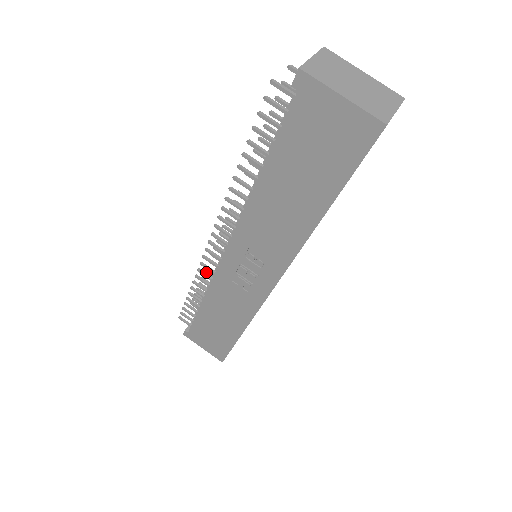
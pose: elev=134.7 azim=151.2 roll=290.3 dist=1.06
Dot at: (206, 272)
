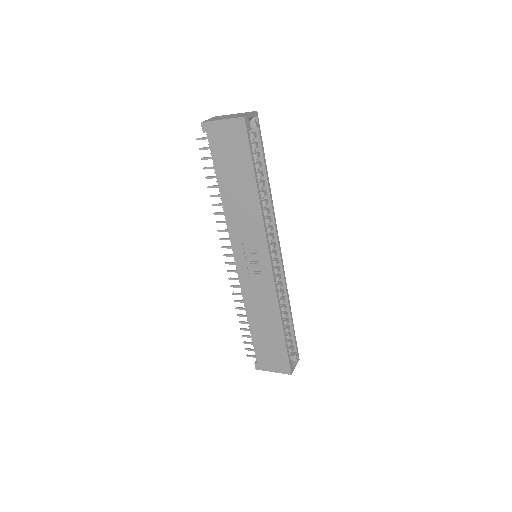
Dot at: occluded
